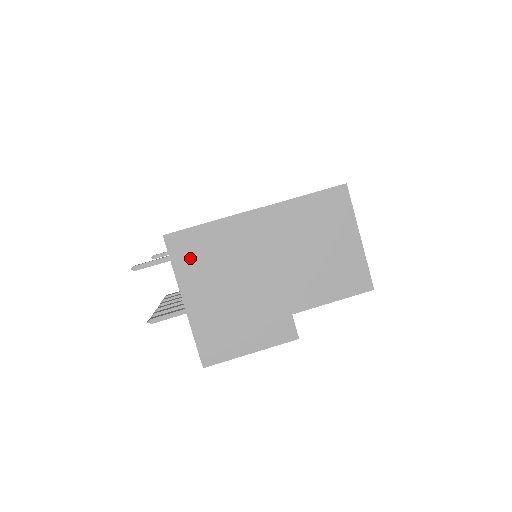
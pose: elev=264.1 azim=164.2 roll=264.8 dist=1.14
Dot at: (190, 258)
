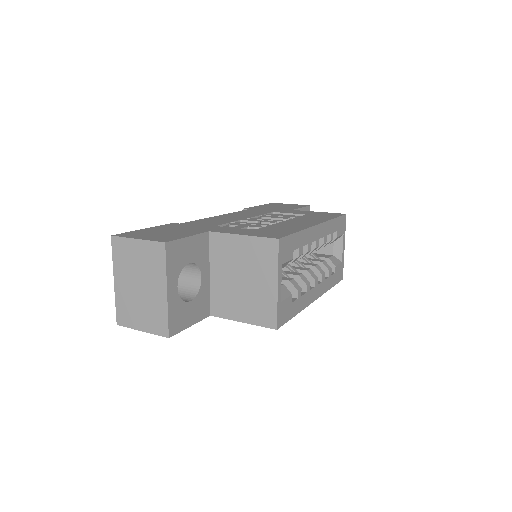
Dot at: (122, 256)
